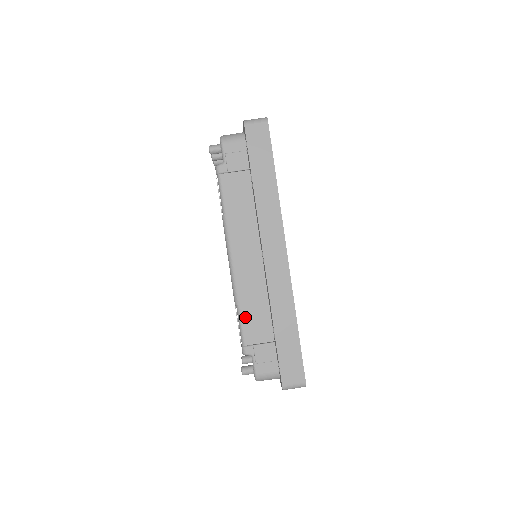
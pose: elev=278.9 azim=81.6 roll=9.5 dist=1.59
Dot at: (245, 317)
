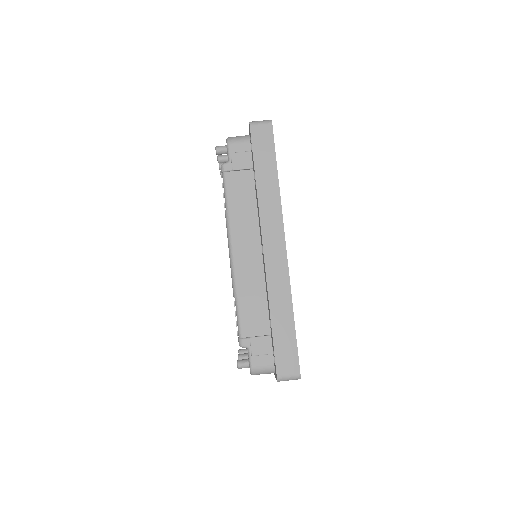
Dot at: (243, 309)
